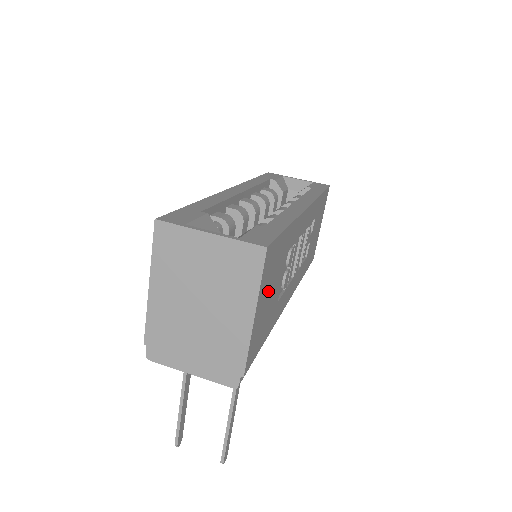
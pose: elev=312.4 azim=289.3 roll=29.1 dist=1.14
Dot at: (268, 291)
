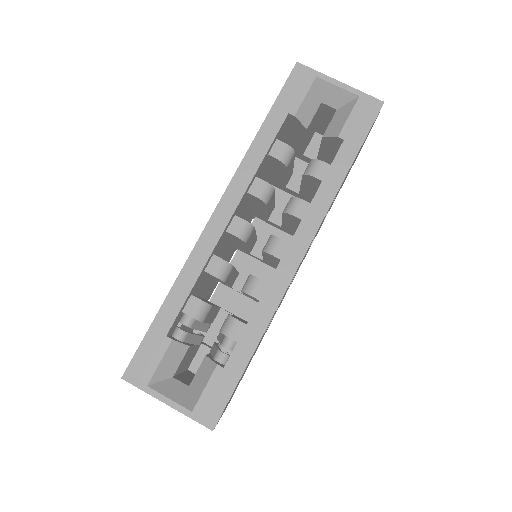
Dot at: occluded
